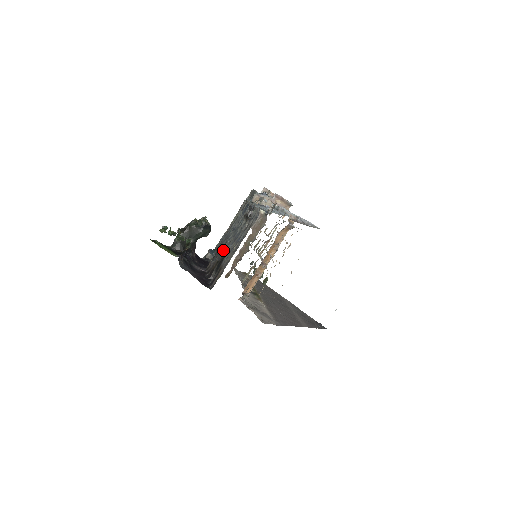
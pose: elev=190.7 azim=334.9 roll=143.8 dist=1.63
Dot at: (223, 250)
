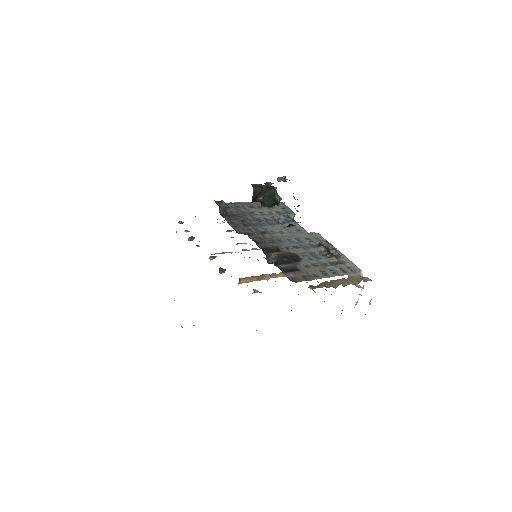
Dot at: (285, 244)
